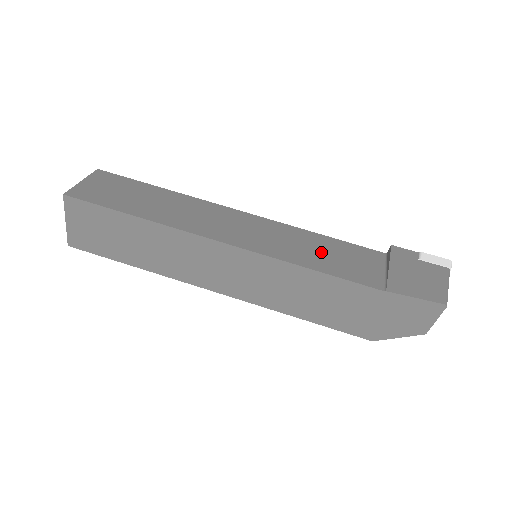
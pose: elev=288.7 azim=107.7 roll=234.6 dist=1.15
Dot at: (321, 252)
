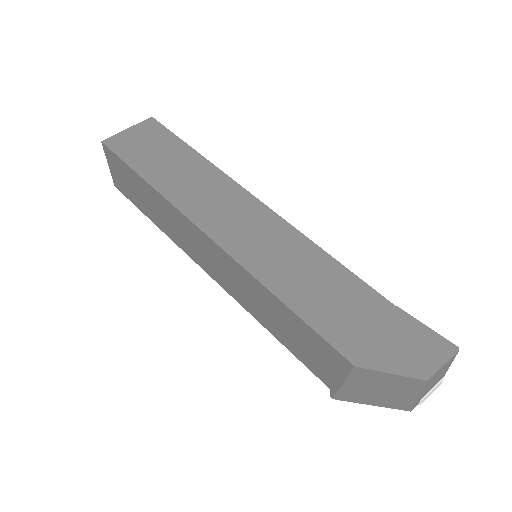
Dot at: occluded
